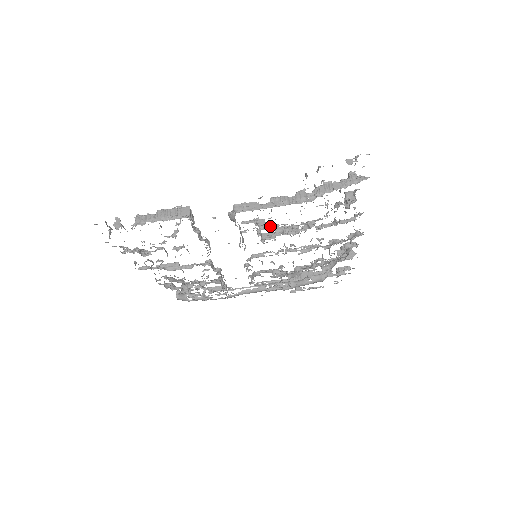
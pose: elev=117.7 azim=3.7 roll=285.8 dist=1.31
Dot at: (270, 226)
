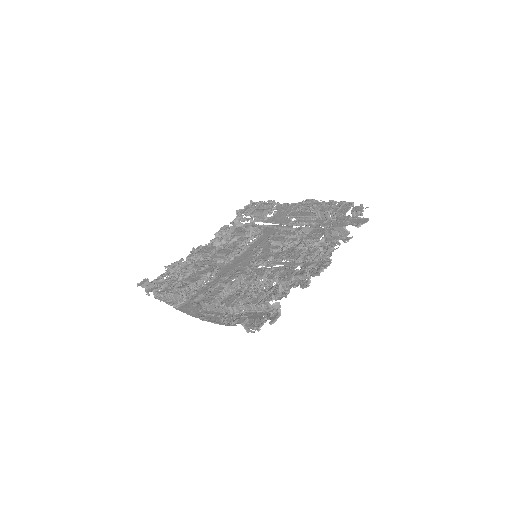
Dot at: occluded
